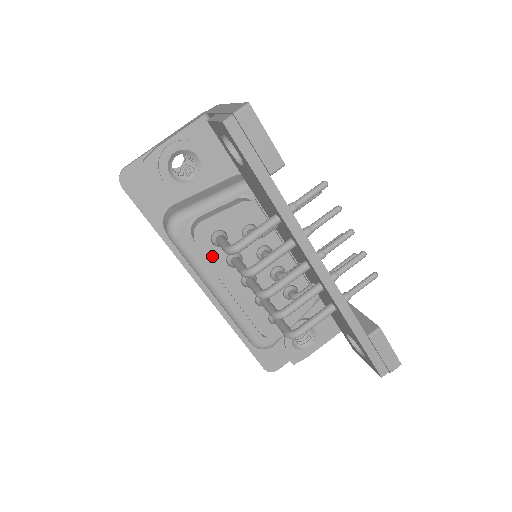
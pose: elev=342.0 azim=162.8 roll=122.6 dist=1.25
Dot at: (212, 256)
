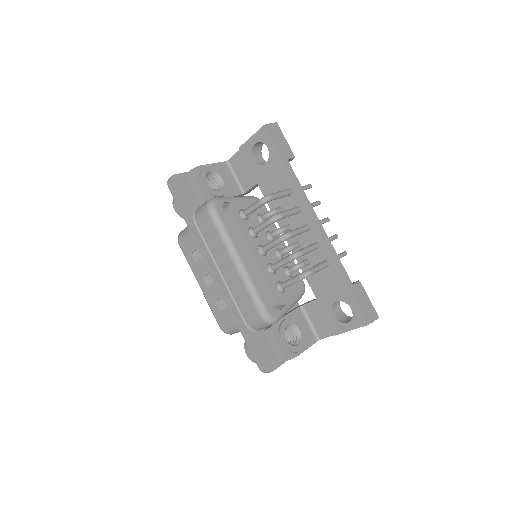
Dot at: (240, 224)
